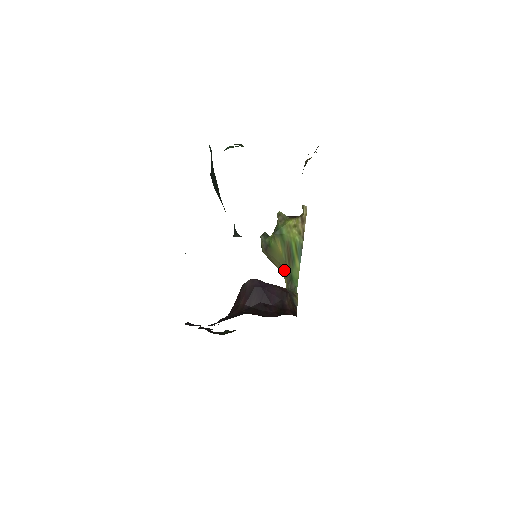
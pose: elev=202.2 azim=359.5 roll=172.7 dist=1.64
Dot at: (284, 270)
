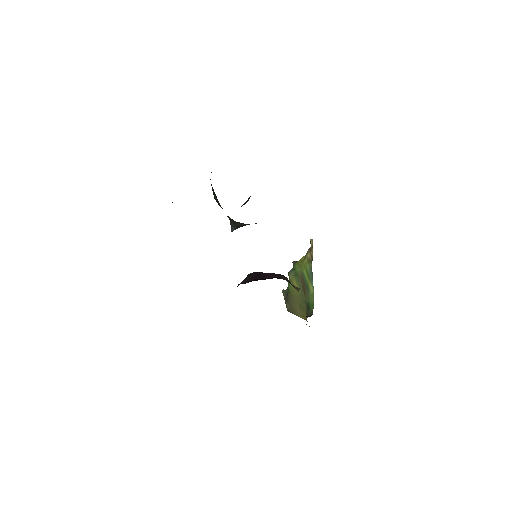
Dot at: (303, 306)
